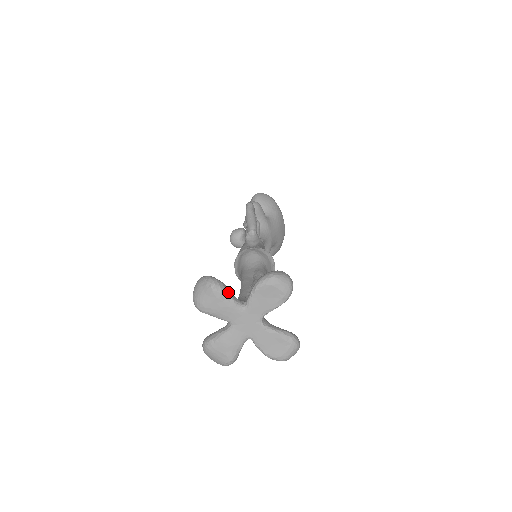
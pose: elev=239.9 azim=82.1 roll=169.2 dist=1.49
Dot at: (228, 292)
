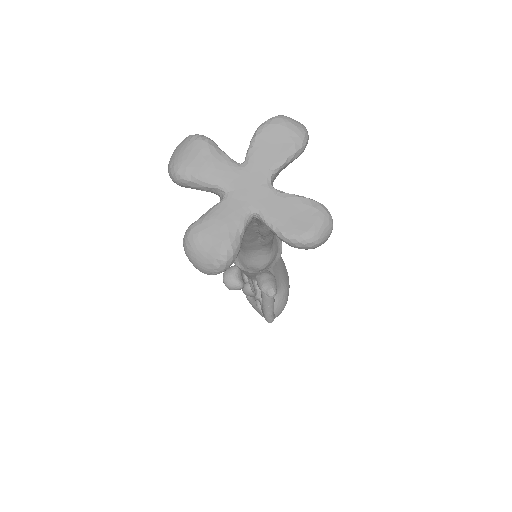
Dot at: occluded
